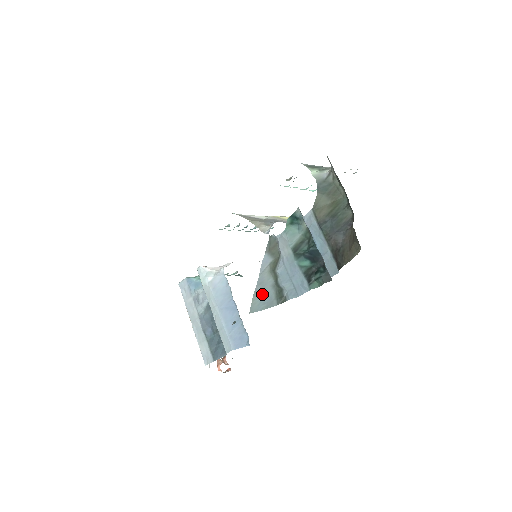
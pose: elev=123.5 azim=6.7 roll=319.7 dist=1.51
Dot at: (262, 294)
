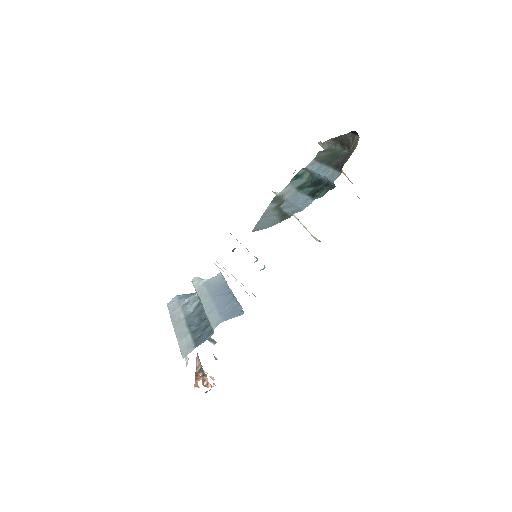
Dot at: (266, 221)
